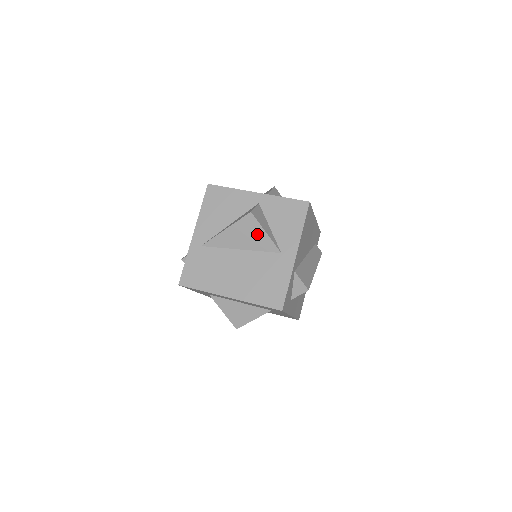
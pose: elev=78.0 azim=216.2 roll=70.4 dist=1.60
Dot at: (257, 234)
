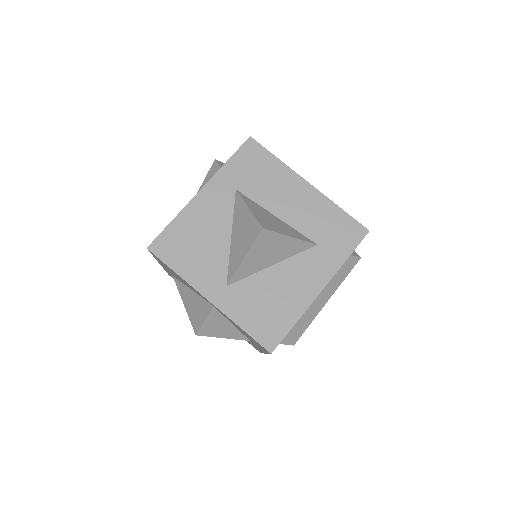
Dot at: occluded
